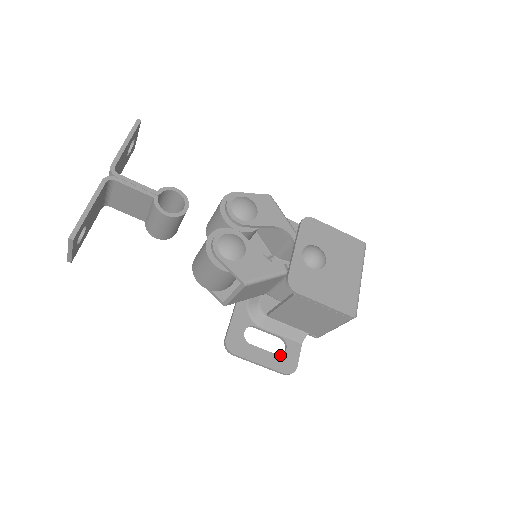
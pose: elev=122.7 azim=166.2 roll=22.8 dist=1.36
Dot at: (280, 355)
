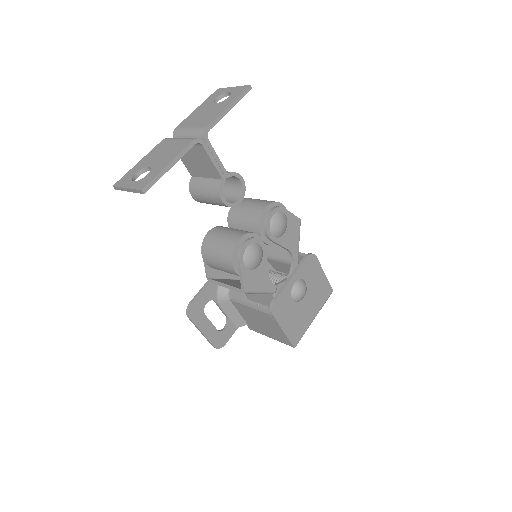
Dot at: (219, 331)
